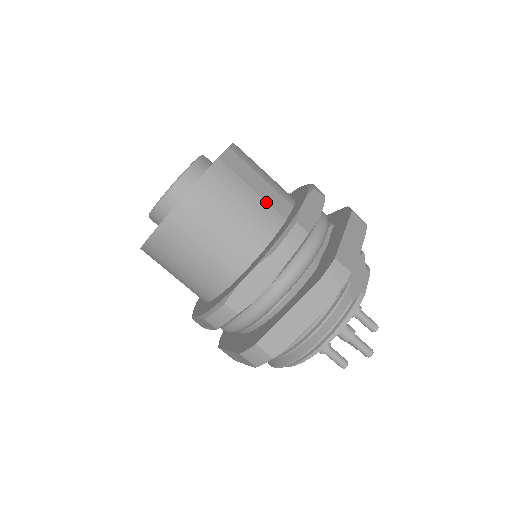
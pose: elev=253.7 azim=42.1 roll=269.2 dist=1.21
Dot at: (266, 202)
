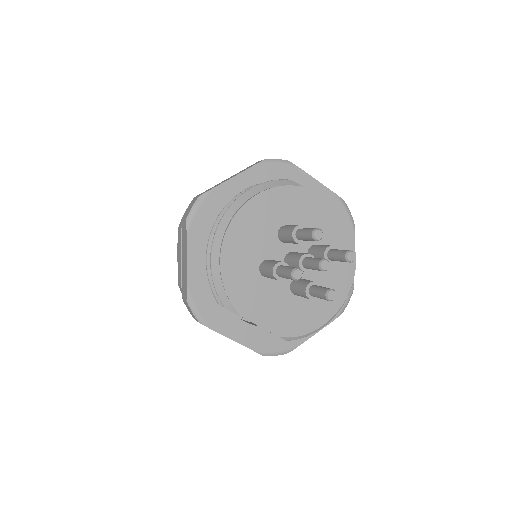
Dot at: occluded
